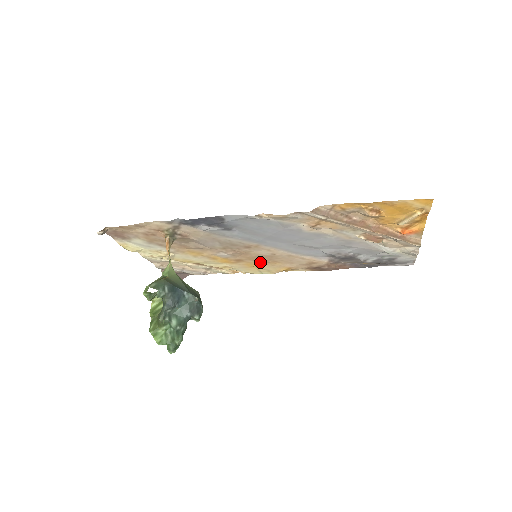
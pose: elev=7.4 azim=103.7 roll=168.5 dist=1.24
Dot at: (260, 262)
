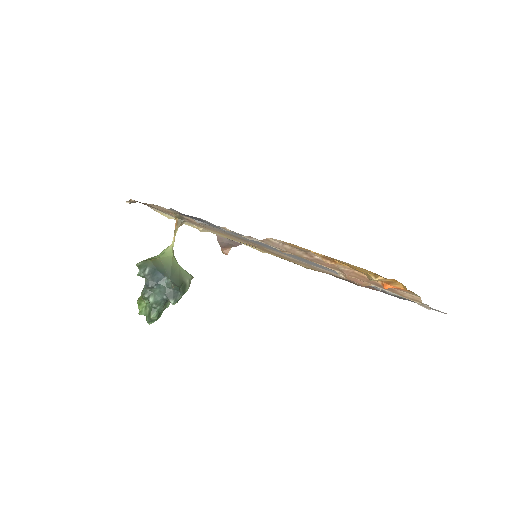
Dot at: (282, 257)
